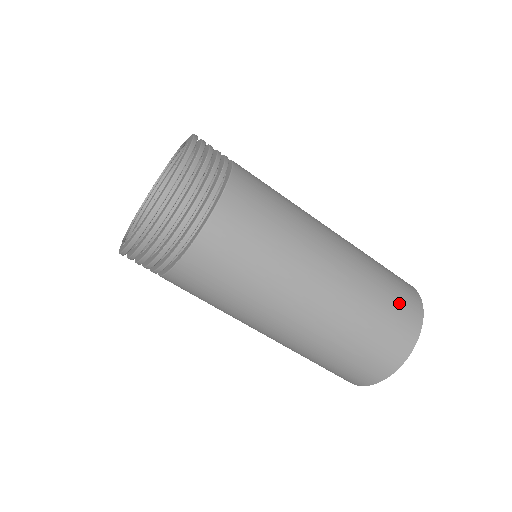
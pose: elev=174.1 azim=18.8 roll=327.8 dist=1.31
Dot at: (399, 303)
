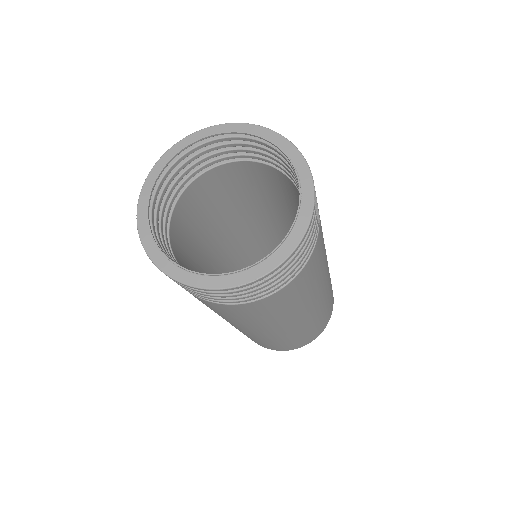
Dot at: (332, 295)
